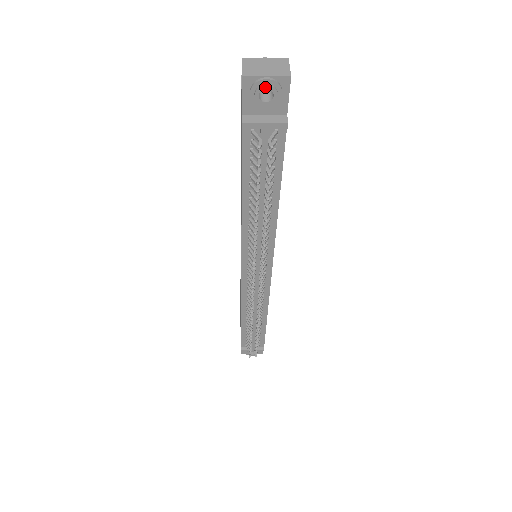
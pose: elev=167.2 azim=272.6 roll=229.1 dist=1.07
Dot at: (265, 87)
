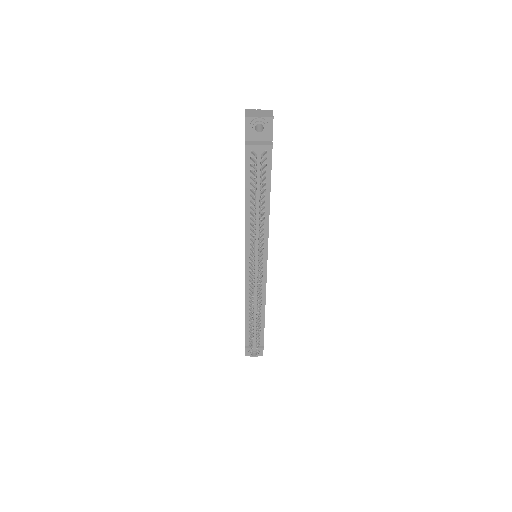
Dot at: (258, 123)
